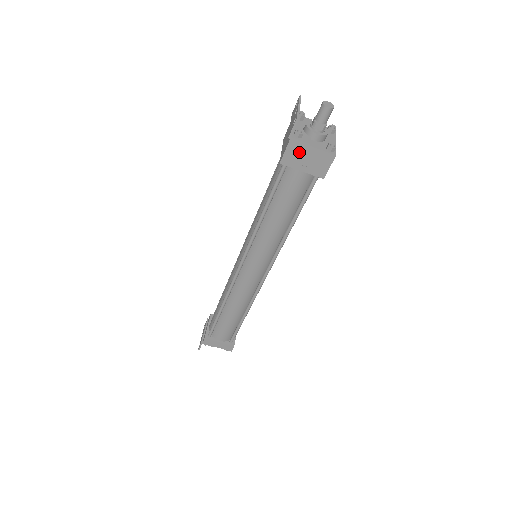
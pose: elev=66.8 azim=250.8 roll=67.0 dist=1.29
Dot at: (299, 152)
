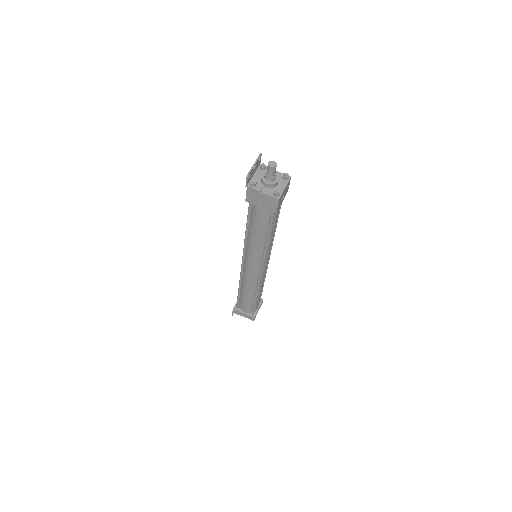
Dot at: (255, 195)
